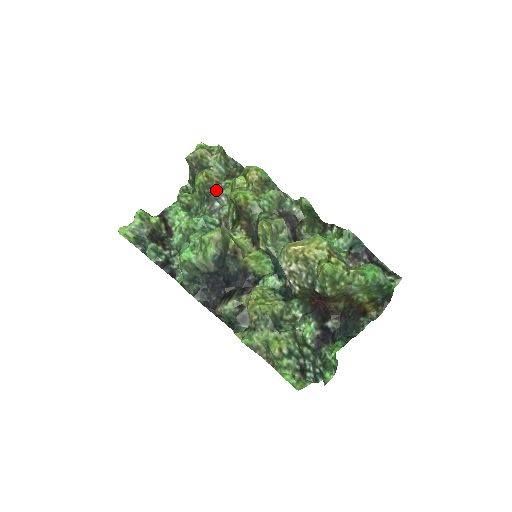
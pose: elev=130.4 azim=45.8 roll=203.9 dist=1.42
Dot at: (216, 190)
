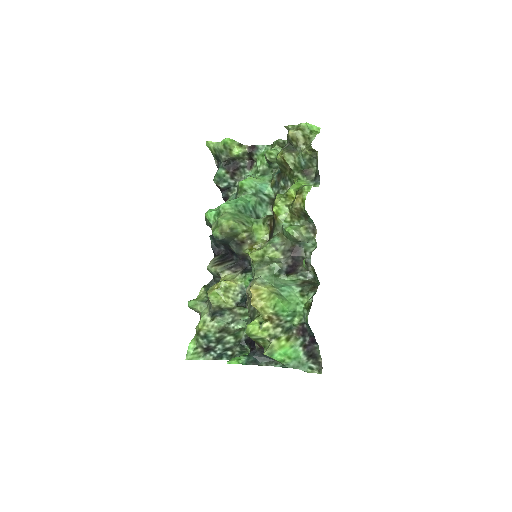
Dot at: (288, 173)
